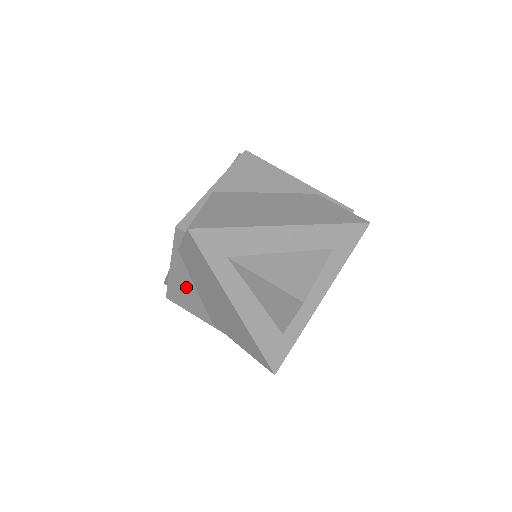
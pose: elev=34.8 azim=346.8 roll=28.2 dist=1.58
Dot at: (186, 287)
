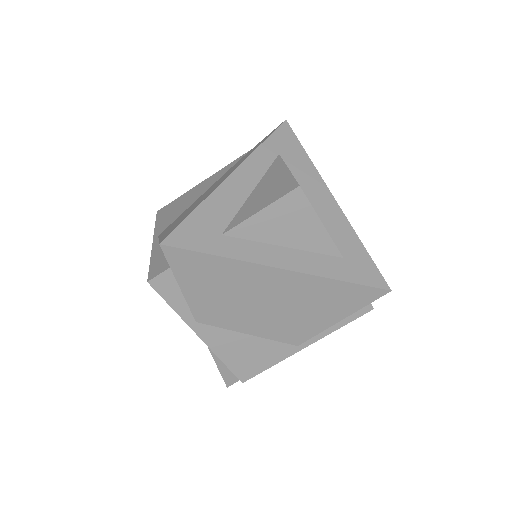
Dot at: (195, 195)
